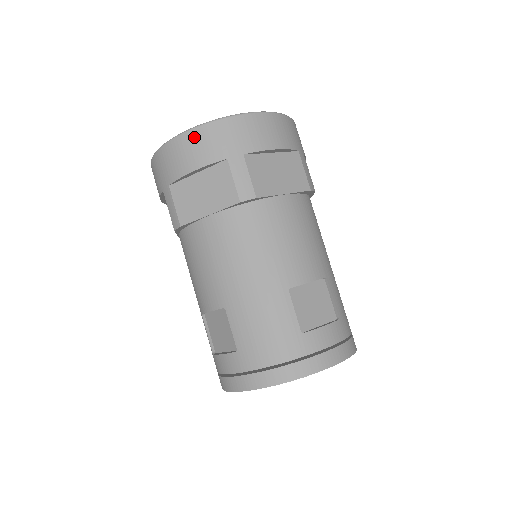
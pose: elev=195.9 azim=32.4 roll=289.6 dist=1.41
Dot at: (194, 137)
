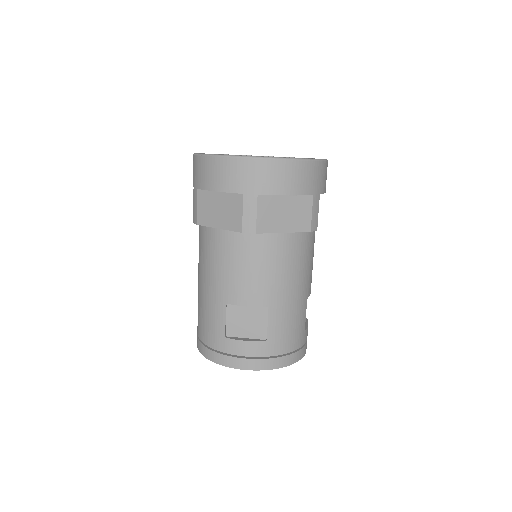
Dot at: (300, 168)
